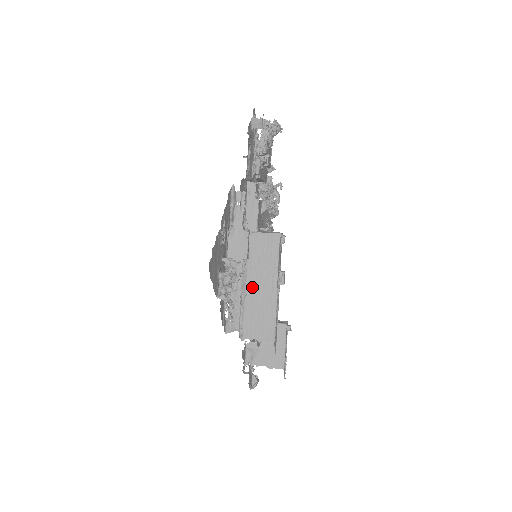
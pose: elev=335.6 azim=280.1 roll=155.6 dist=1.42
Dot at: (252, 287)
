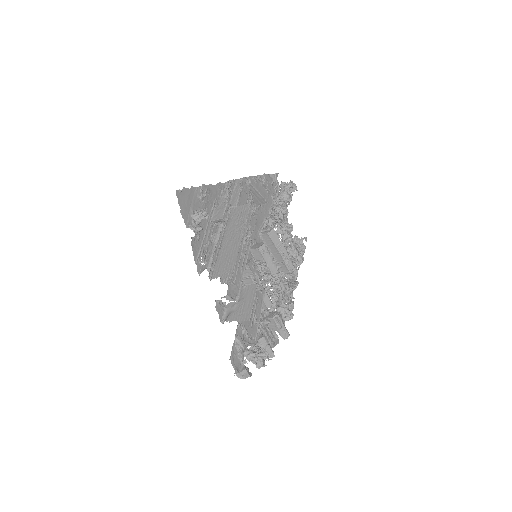
Dot at: (226, 241)
